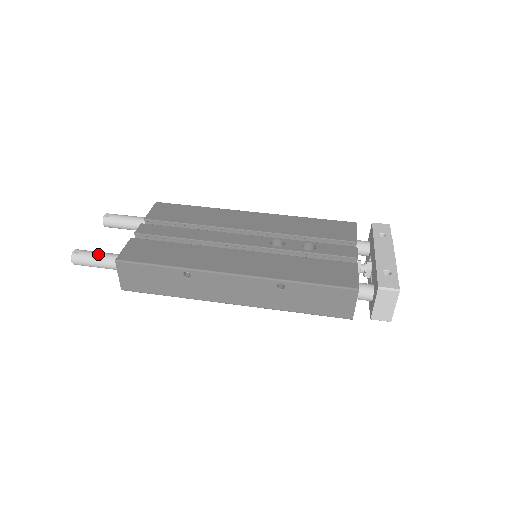
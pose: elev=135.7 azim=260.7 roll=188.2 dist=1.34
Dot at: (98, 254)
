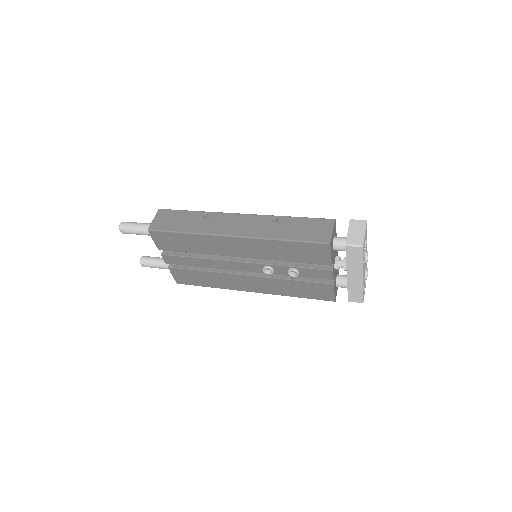
Dot at: occluded
